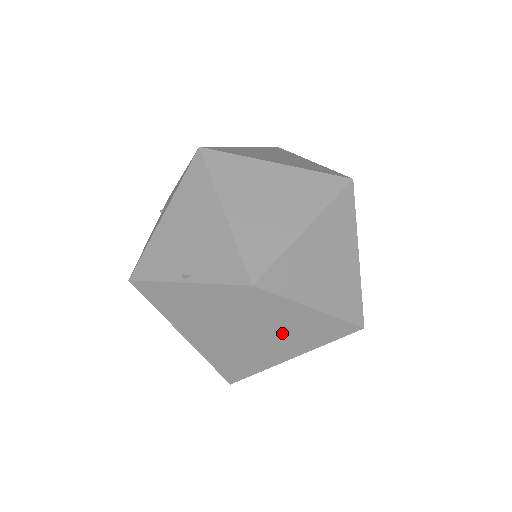
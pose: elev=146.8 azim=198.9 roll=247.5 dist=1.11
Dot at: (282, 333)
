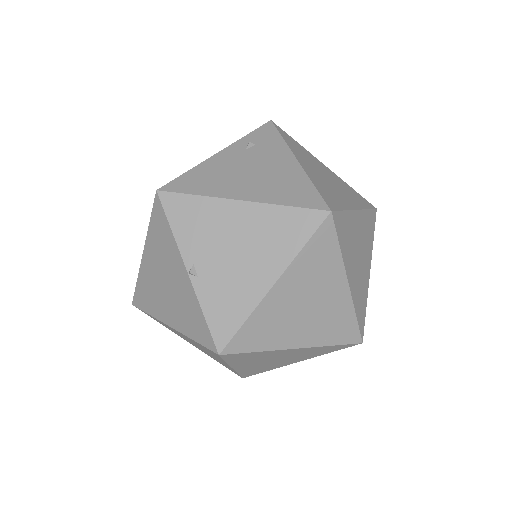
Dot at: occluded
